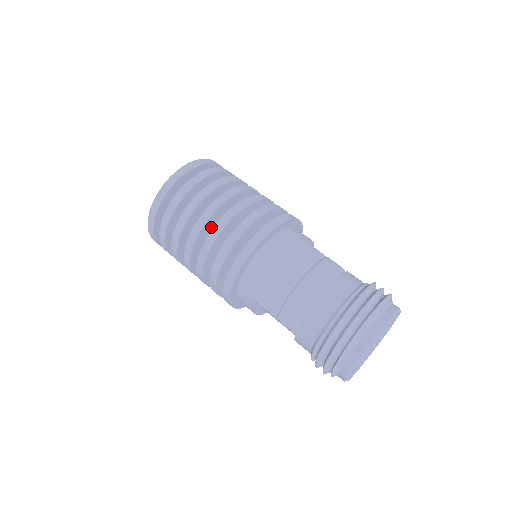
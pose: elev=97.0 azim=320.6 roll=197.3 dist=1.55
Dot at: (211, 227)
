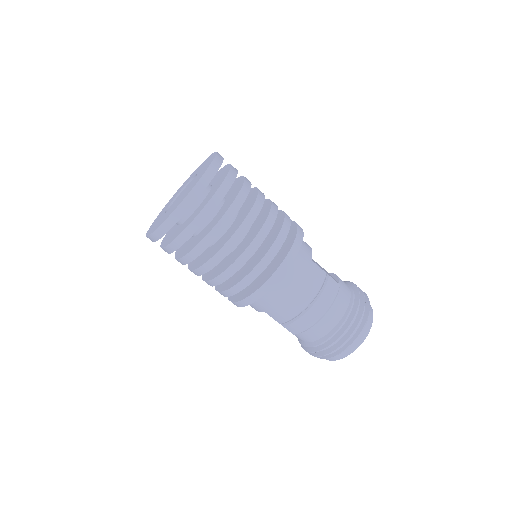
Dot at: occluded
